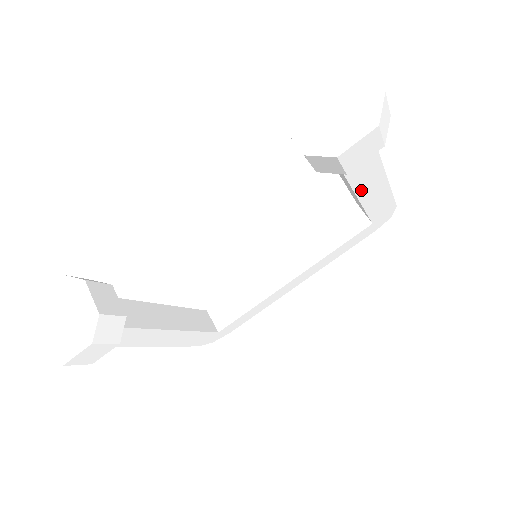
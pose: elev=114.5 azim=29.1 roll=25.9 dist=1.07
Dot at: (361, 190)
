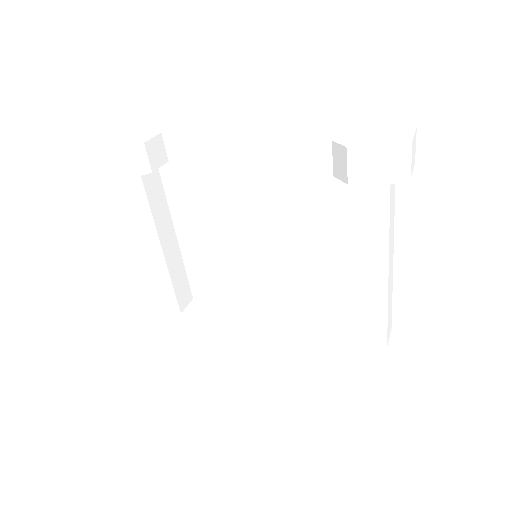
Dot at: (361, 261)
